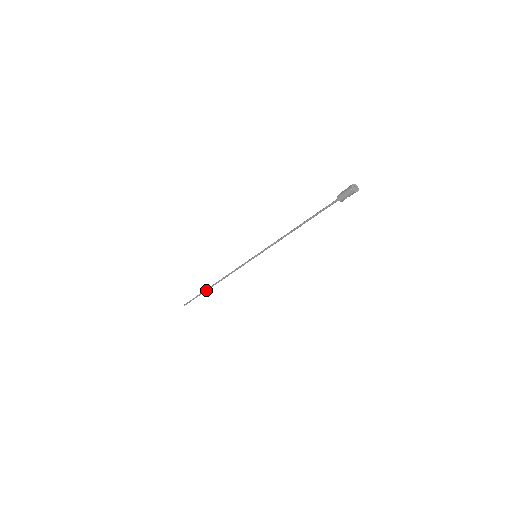
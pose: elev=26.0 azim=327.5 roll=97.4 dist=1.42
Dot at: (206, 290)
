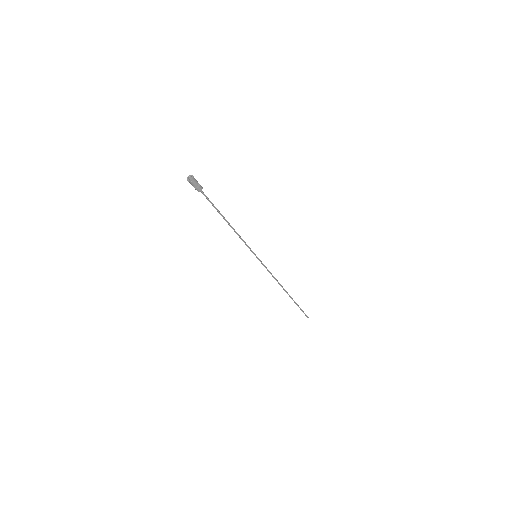
Dot at: (291, 298)
